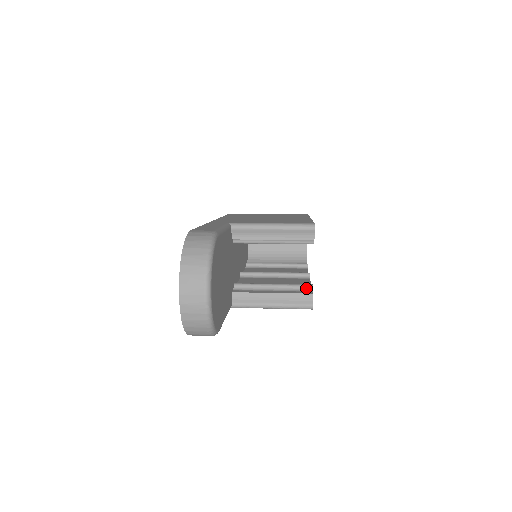
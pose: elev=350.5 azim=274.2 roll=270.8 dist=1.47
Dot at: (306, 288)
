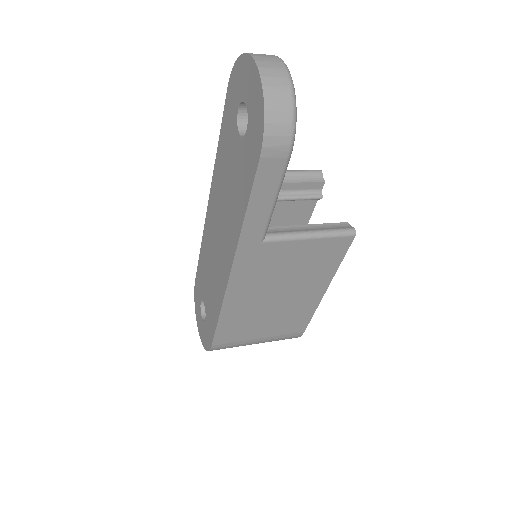
Dot at: occluded
